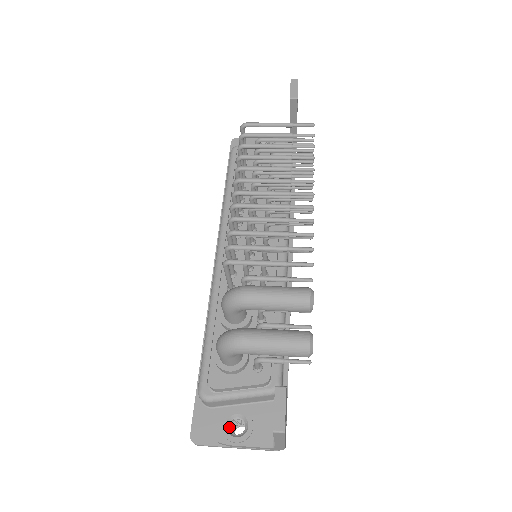
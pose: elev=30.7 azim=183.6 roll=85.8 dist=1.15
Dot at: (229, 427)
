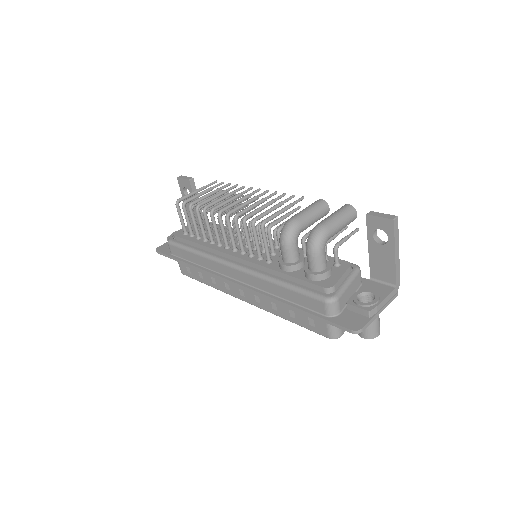
Dot at: (363, 304)
